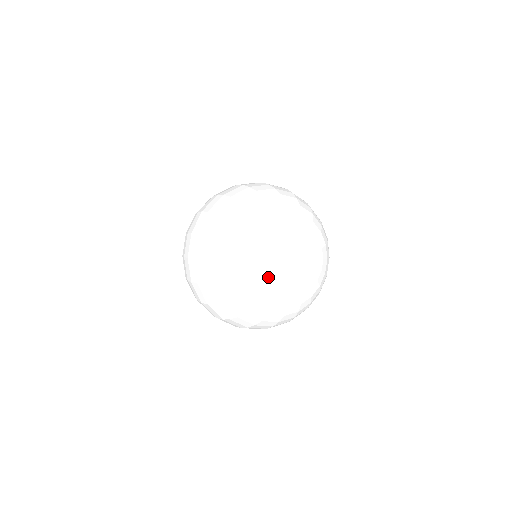
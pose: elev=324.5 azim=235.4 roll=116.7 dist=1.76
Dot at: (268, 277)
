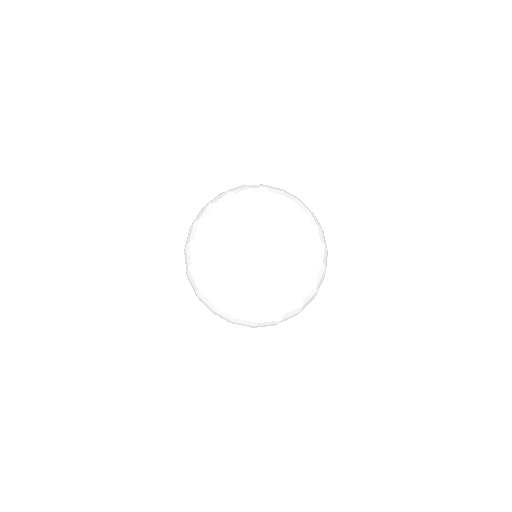
Dot at: (256, 257)
